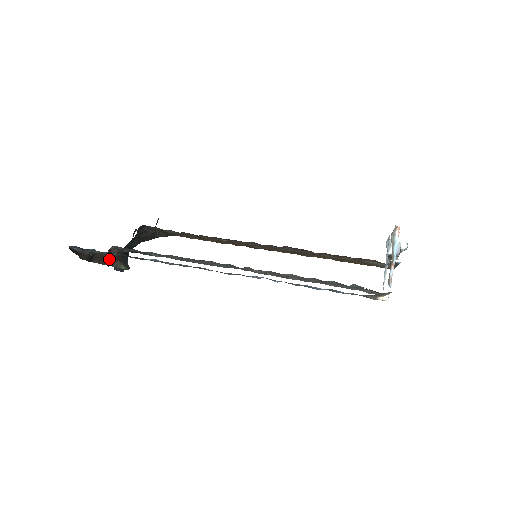
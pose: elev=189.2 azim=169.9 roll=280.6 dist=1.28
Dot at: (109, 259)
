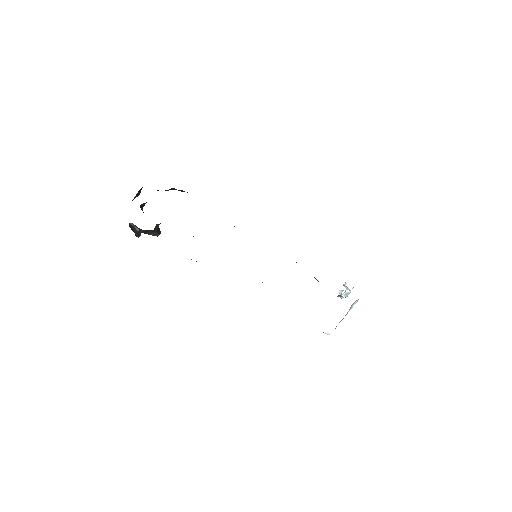
Dot at: (151, 231)
